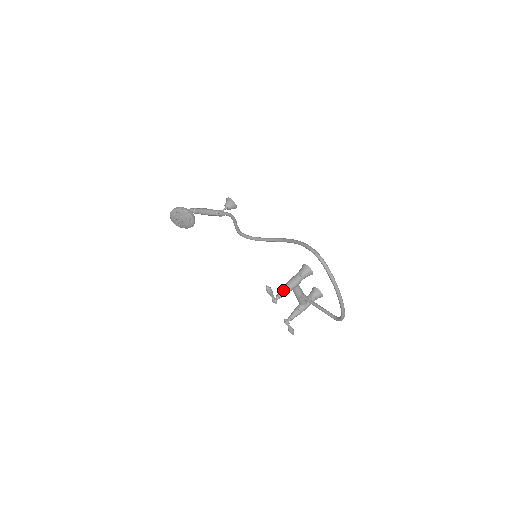
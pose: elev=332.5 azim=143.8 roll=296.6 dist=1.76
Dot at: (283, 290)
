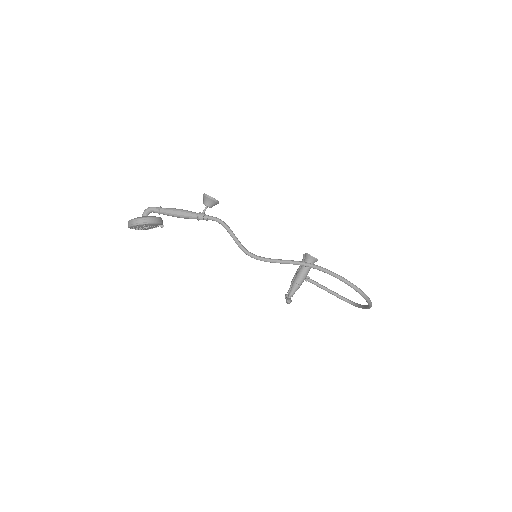
Dot at: (295, 289)
